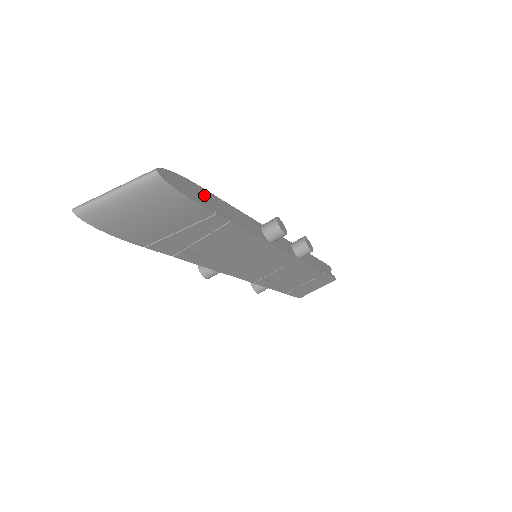
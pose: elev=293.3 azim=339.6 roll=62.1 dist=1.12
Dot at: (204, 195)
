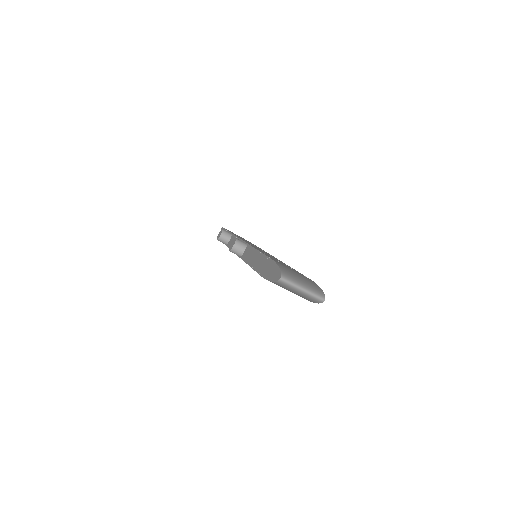
Dot at: occluded
